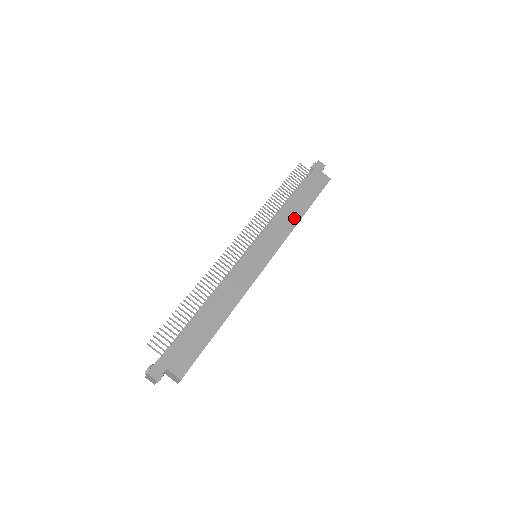
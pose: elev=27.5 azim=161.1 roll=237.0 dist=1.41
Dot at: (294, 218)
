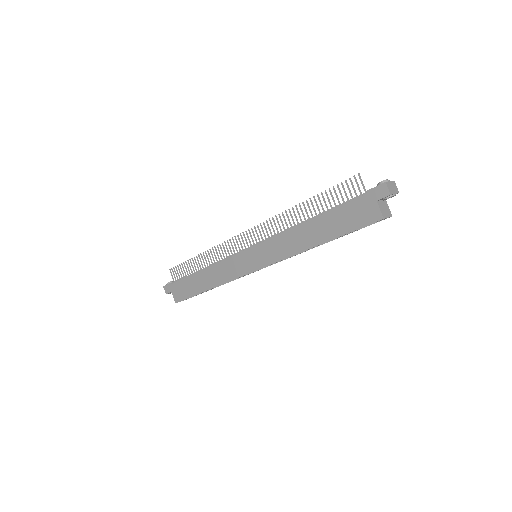
Dot at: (302, 244)
